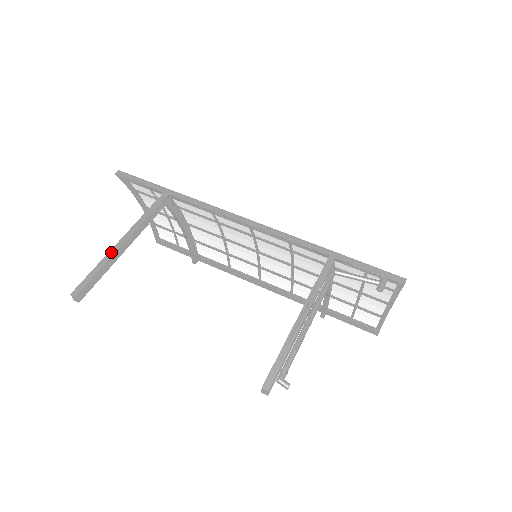
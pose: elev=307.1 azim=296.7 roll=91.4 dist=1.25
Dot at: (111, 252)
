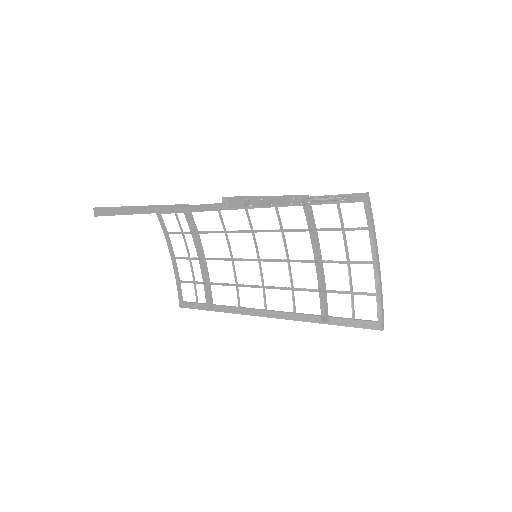
Dot at: (133, 206)
